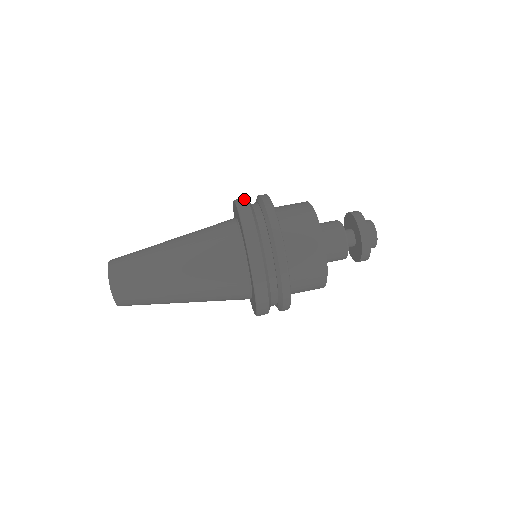
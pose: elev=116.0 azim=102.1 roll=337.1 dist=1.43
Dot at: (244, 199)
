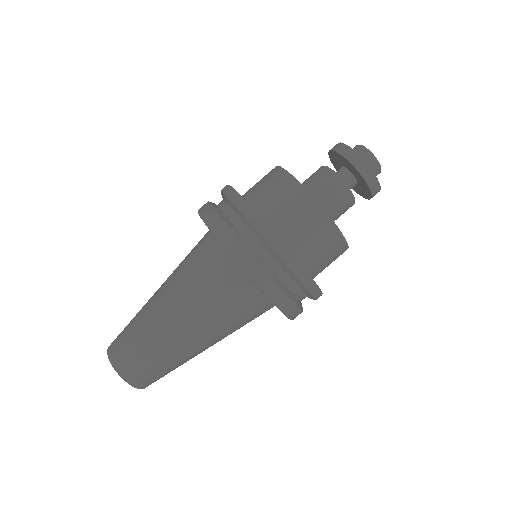
Dot at: occluded
